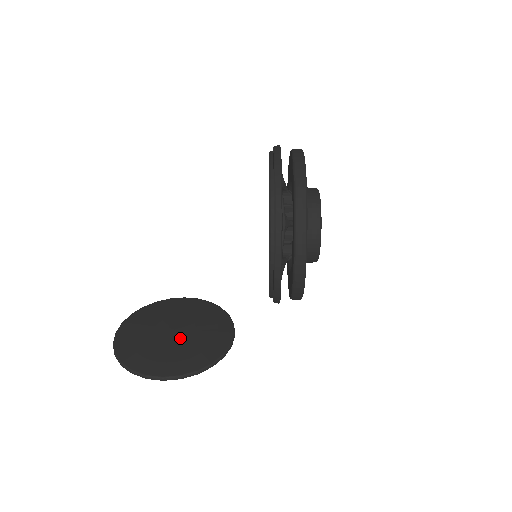
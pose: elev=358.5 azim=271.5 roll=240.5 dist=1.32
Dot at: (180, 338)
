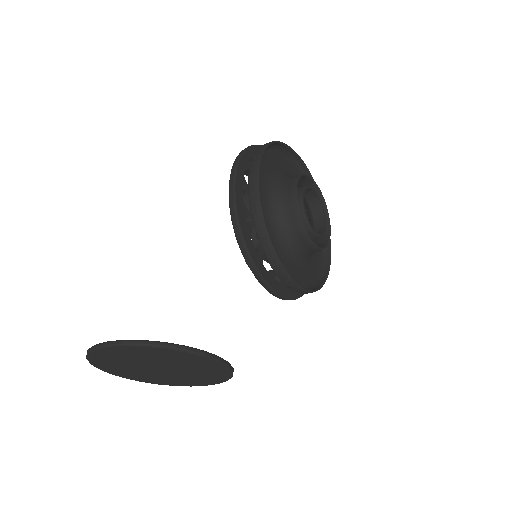
Dot at: occluded
